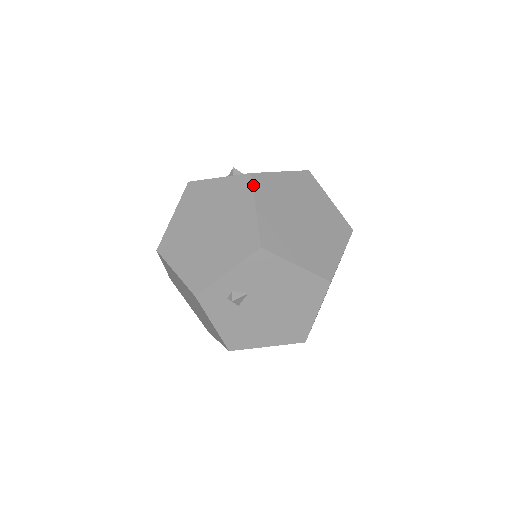
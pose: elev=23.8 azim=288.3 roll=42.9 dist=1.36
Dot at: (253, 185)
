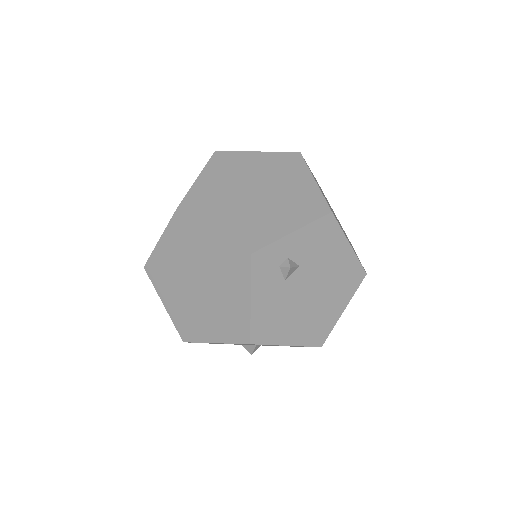
Dot at: (305, 162)
